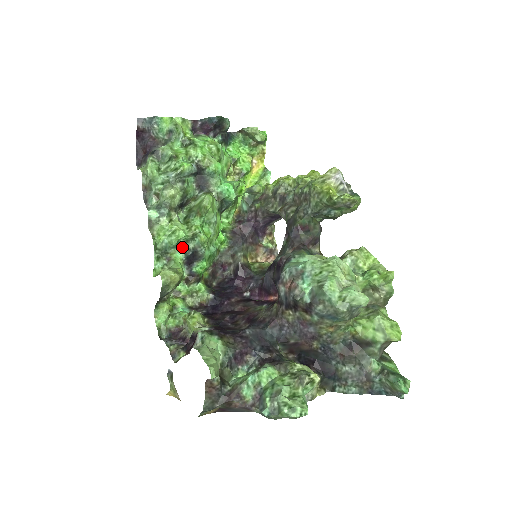
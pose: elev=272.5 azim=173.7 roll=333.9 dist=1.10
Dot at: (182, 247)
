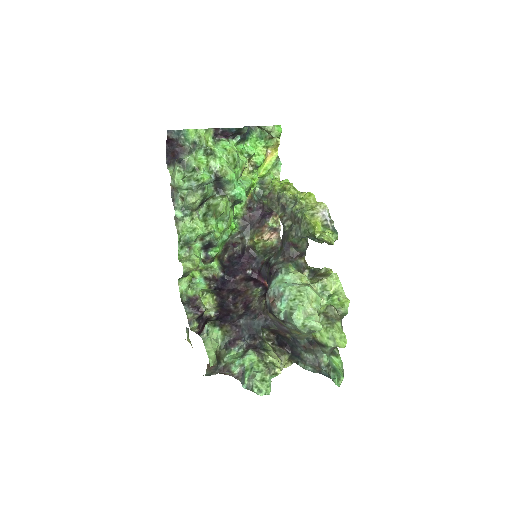
Dot at: (200, 239)
